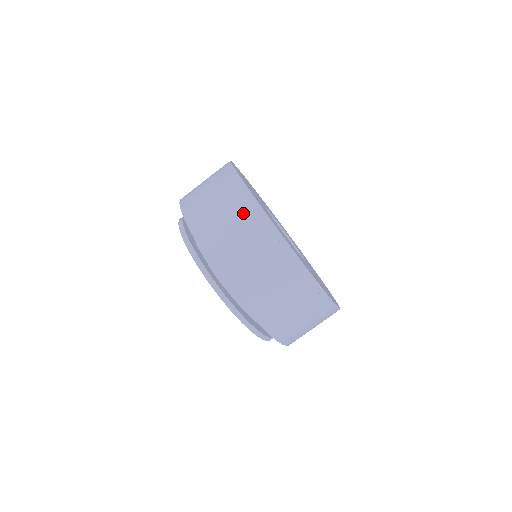
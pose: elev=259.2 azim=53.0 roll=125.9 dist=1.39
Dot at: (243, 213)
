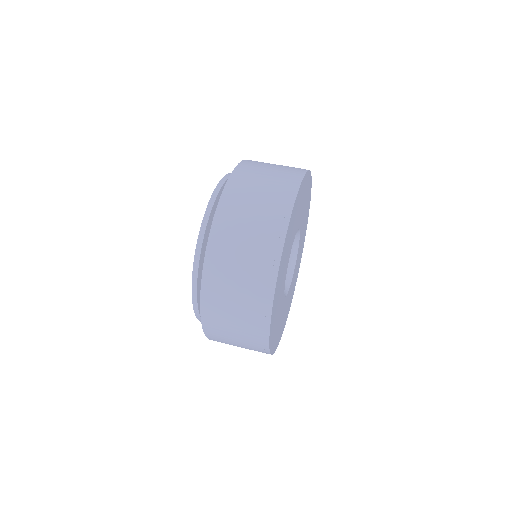
Dot at: (290, 169)
